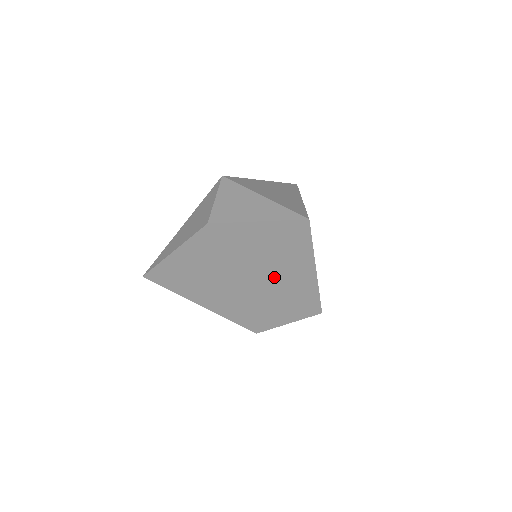
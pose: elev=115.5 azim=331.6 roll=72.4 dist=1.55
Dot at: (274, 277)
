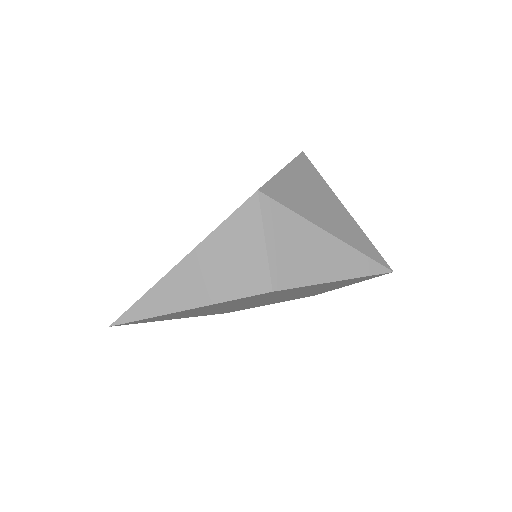
Dot at: (299, 294)
